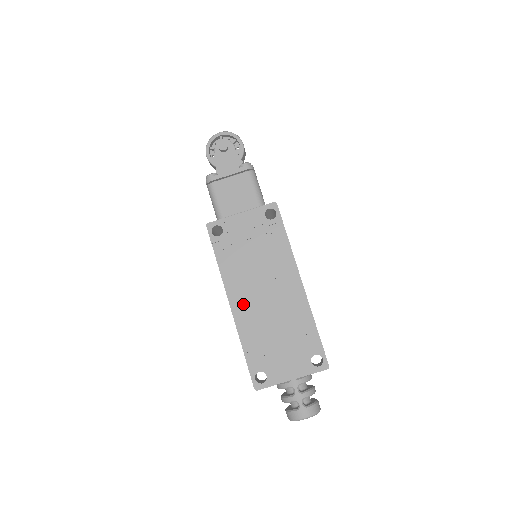
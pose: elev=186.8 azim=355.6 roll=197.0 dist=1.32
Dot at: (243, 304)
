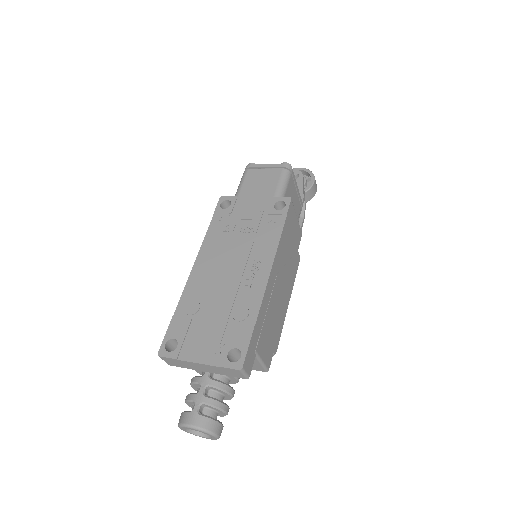
Dot at: (204, 271)
